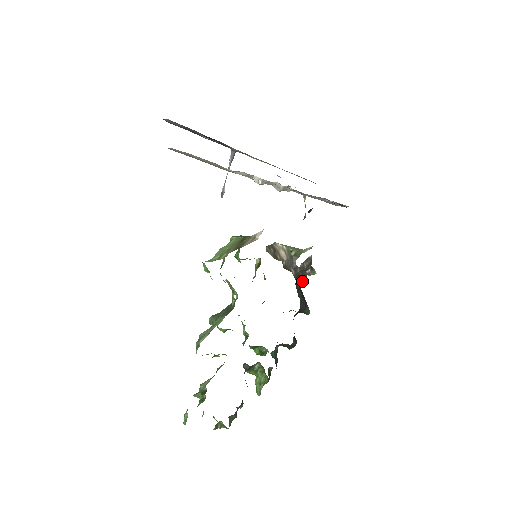
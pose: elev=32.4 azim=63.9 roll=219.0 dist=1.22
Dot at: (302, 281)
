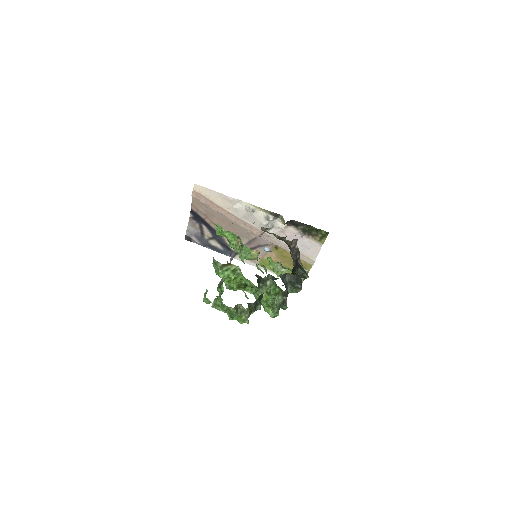
Dot at: occluded
